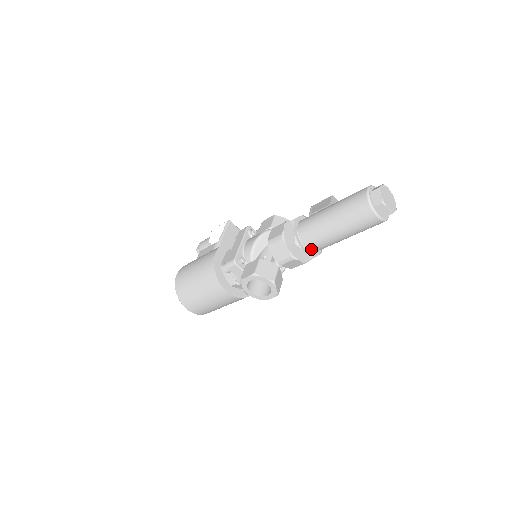
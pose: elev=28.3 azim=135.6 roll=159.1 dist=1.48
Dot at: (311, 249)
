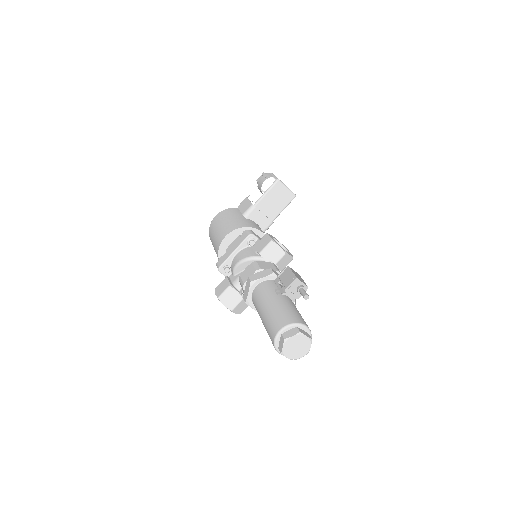
Dot at: occluded
